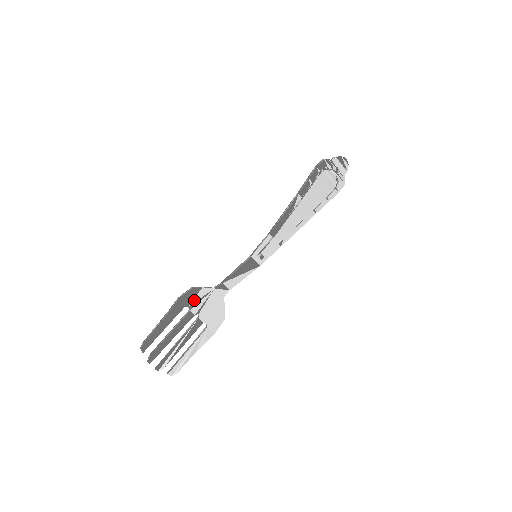
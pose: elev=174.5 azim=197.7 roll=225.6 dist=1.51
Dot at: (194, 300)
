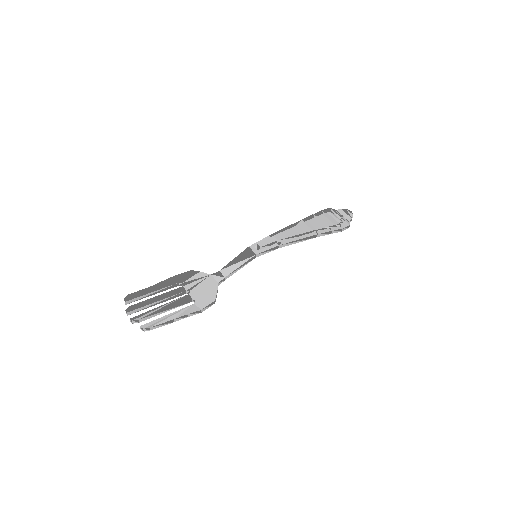
Dot at: (189, 279)
